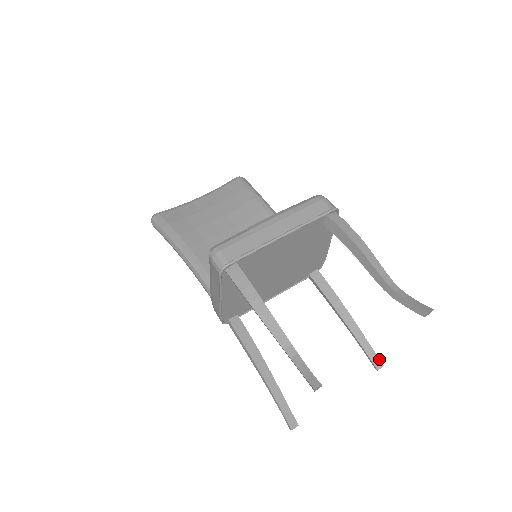
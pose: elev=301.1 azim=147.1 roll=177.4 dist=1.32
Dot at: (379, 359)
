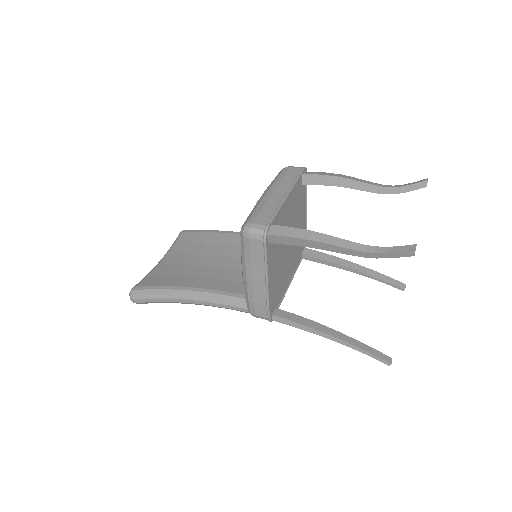
Dot at: (399, 281)
